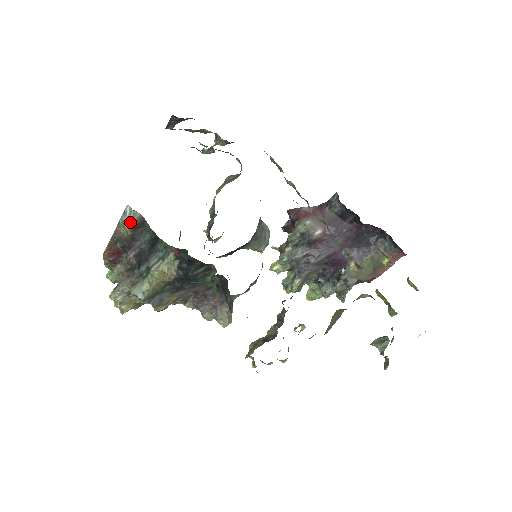
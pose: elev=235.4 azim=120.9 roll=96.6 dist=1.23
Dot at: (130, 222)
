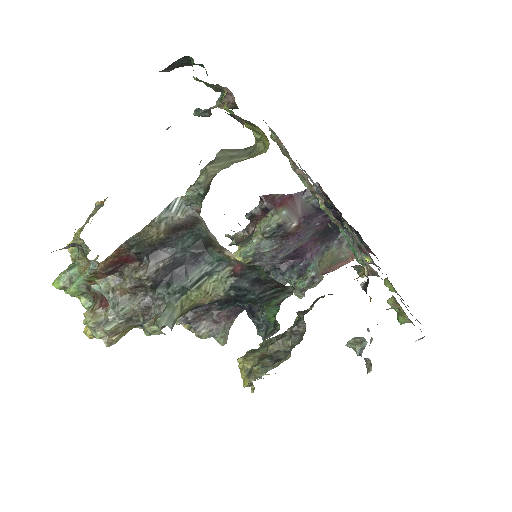
Dot at: (171, 221)
